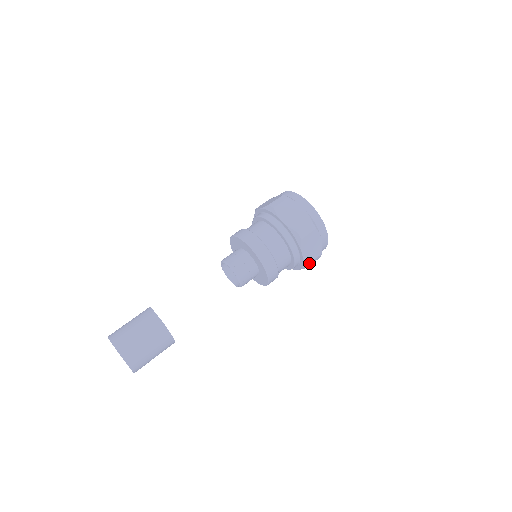
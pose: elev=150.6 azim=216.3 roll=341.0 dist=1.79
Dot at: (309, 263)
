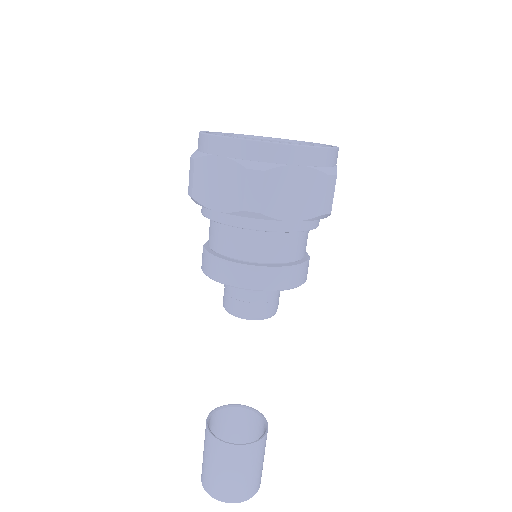
Dot at: occluded
